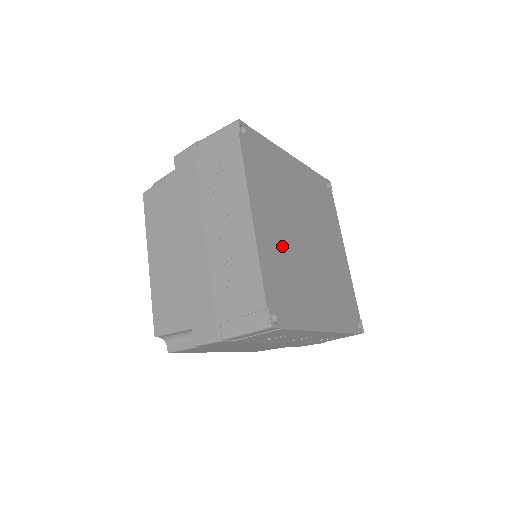
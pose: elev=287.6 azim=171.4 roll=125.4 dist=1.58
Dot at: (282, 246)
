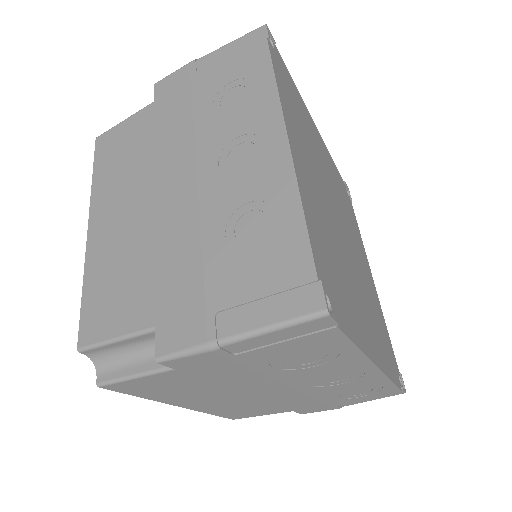
Dot at: (322, 210)
